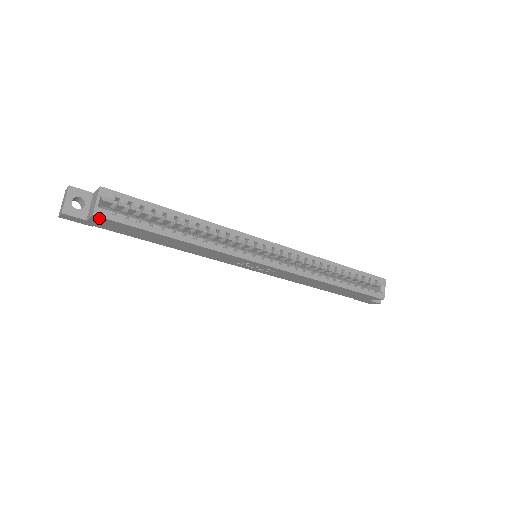
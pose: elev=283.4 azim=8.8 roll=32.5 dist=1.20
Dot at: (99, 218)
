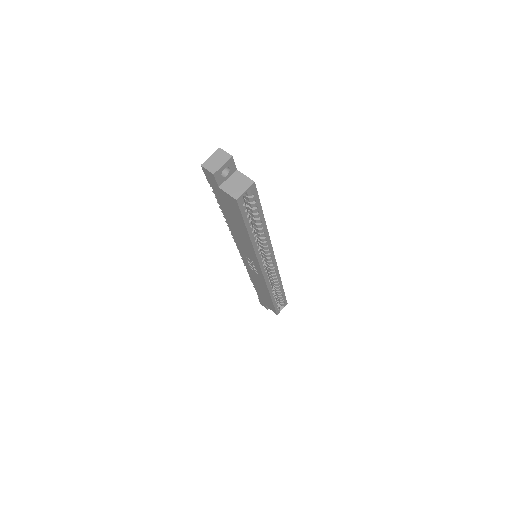
Dot at: (234, 201)
